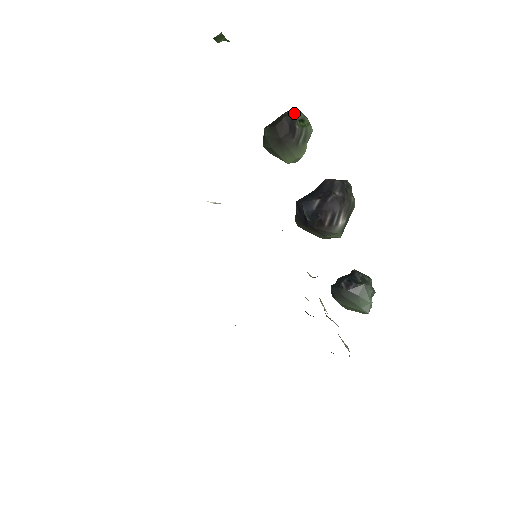
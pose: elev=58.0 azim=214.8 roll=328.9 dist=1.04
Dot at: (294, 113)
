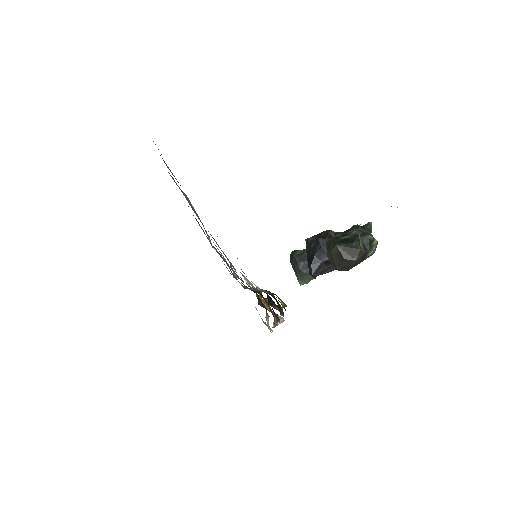
Dot at: (368, 252)
